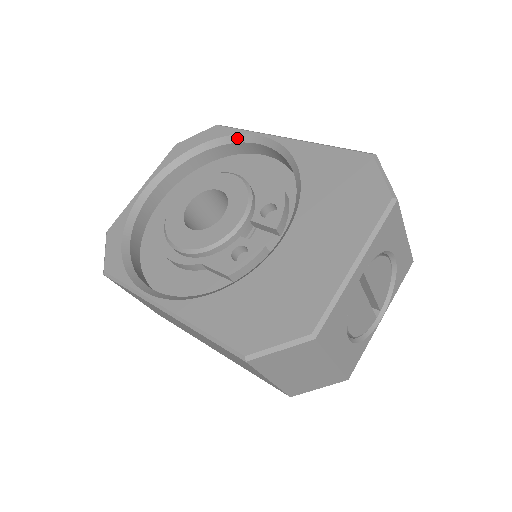
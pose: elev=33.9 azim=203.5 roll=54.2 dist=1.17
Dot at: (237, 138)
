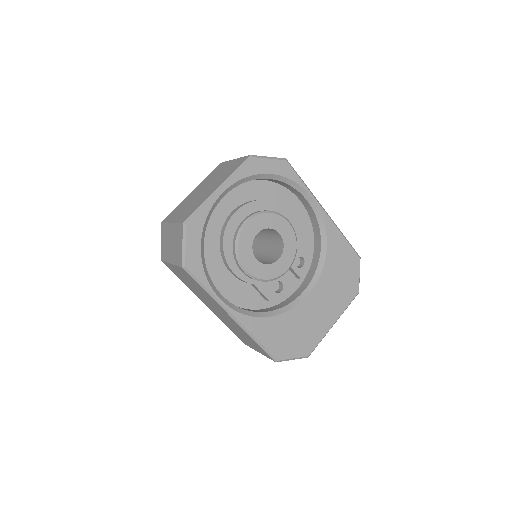
Dot at: (297, 186)
